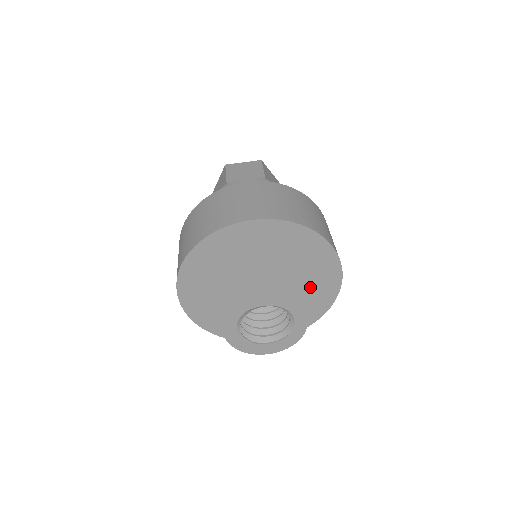
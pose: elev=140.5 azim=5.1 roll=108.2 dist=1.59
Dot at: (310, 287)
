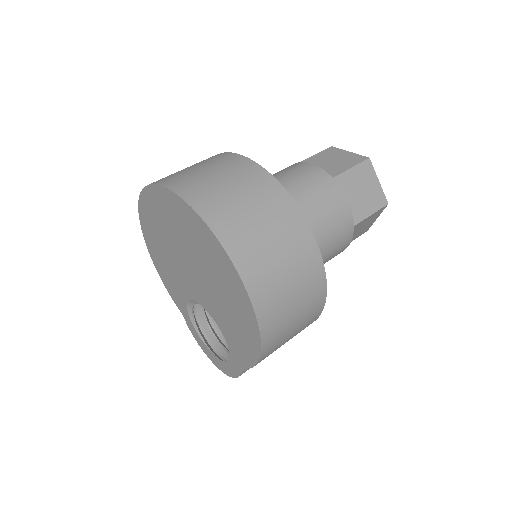
Dot at: (233, 318)
